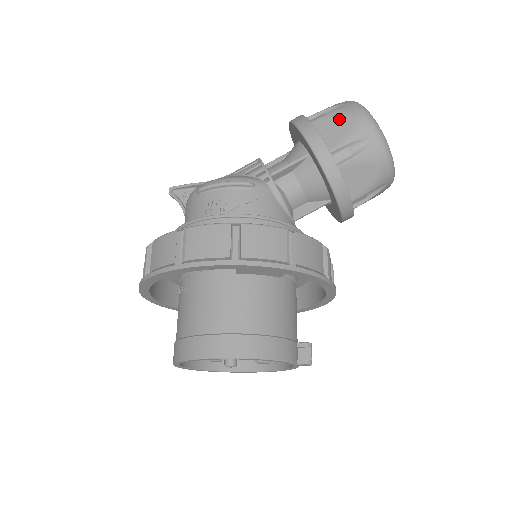
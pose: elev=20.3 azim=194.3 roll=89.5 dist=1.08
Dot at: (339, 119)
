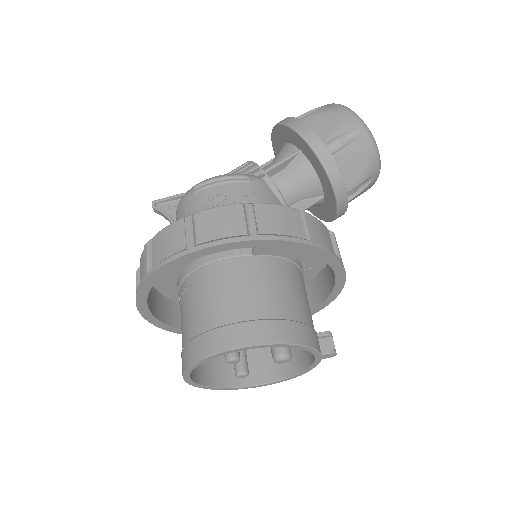
Dot at: (325, 116)
